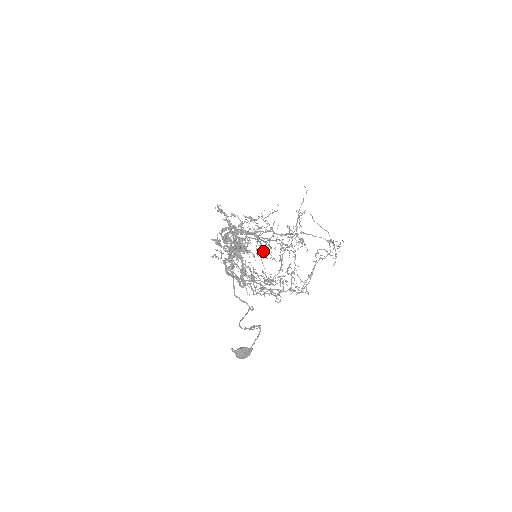
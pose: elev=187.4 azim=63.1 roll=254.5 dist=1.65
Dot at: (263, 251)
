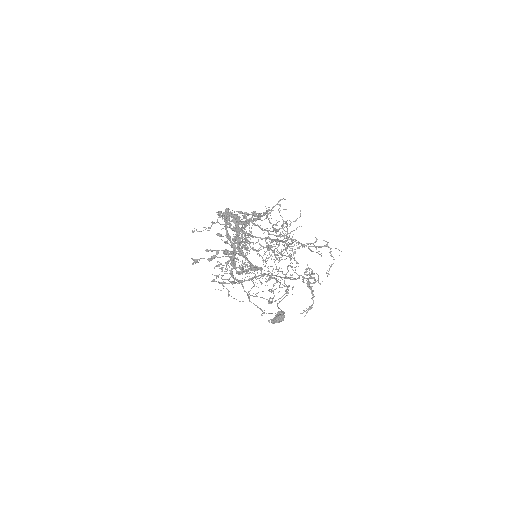
Dot at: (266, 228)
